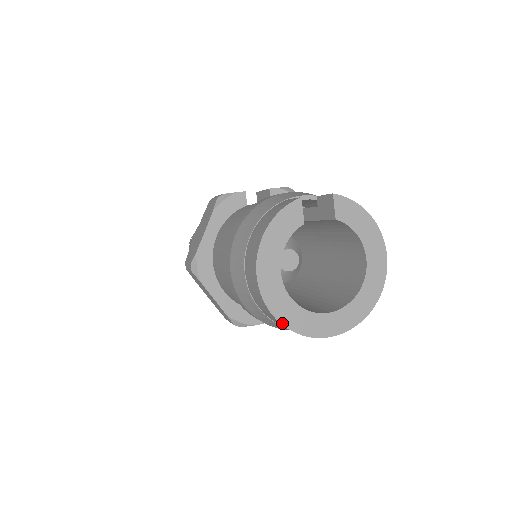
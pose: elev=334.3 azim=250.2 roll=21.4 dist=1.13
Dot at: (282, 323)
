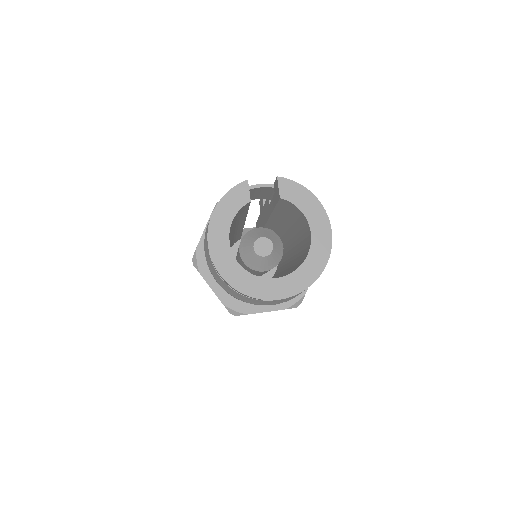
Dot at: (230, 284)
